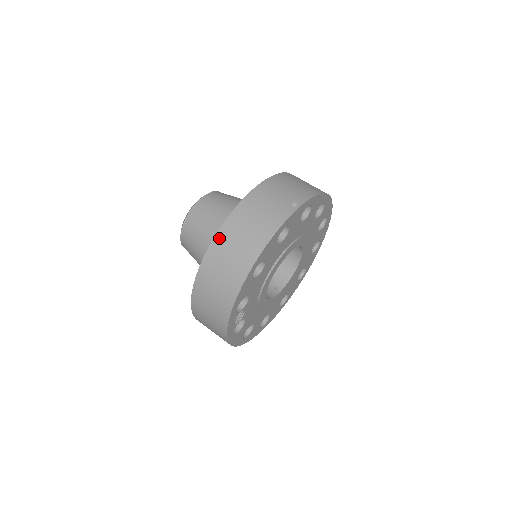
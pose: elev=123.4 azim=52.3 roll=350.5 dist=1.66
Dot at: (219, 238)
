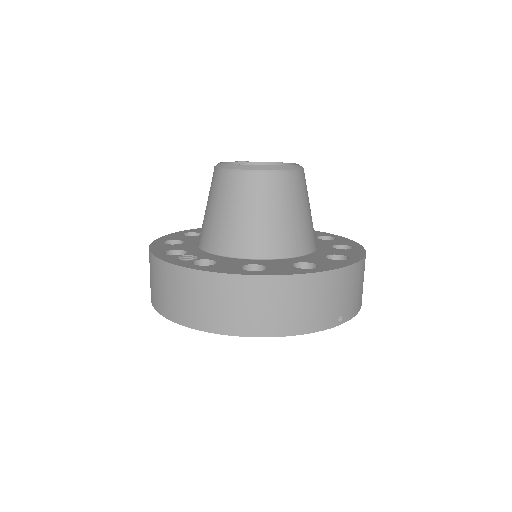
Dot at: (264, 282)
